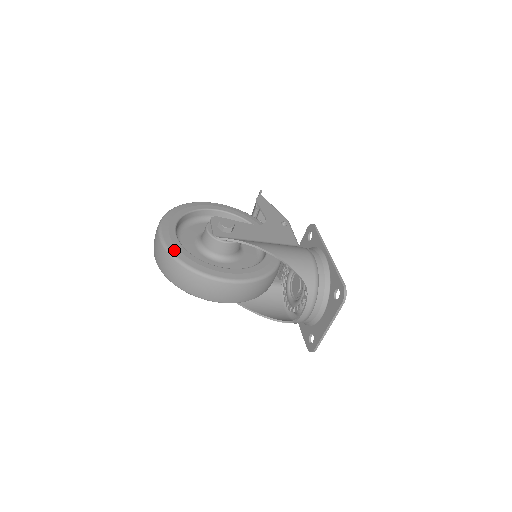
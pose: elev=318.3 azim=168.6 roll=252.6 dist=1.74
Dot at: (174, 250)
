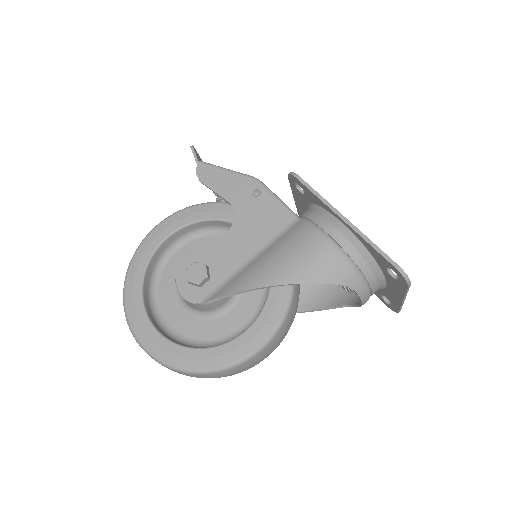
Dot at: (172, 360)
